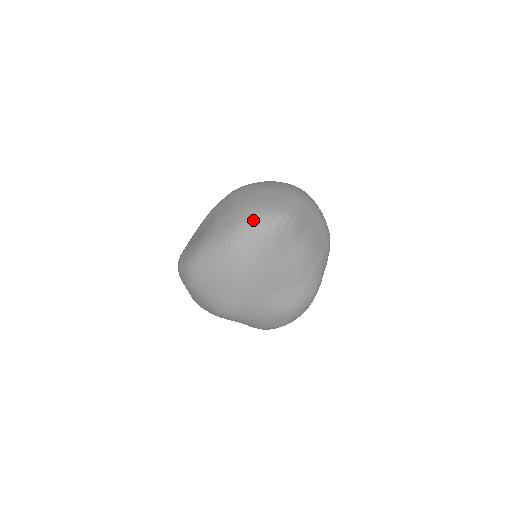
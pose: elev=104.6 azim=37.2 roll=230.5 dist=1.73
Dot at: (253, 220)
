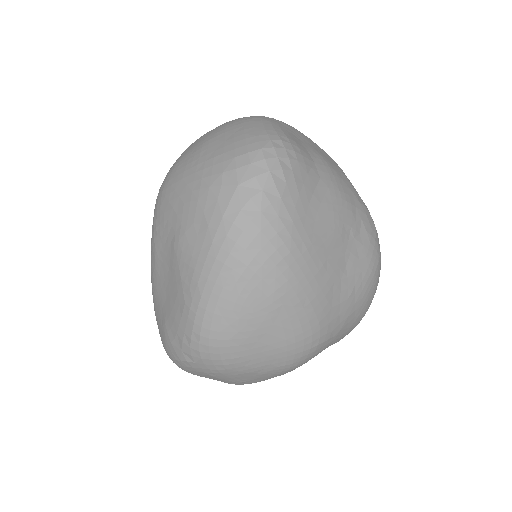
Dot at: (241, 185)
